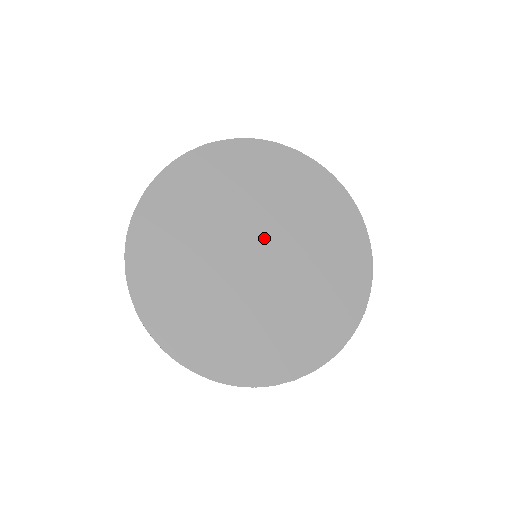
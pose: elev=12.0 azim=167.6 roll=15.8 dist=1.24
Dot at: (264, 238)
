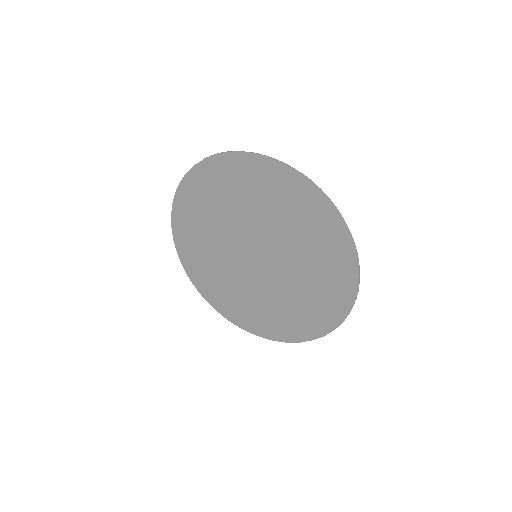
Dot at: (256, 242)
